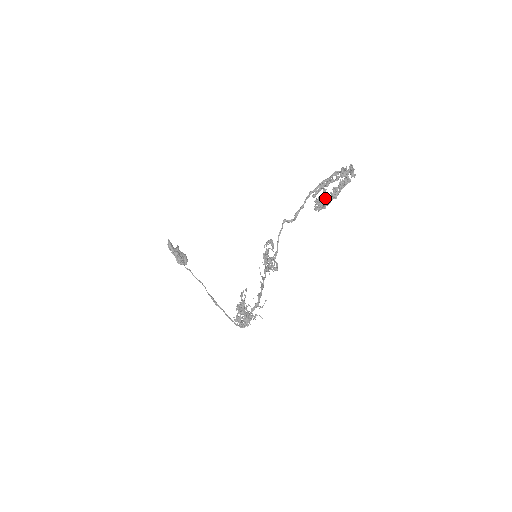
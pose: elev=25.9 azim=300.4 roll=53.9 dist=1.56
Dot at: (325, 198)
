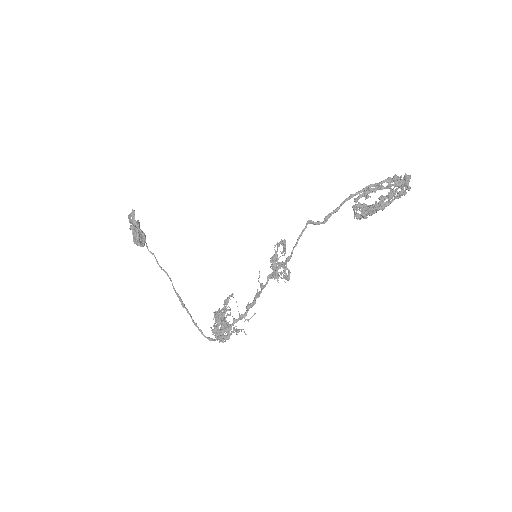
Dot at: (367, 206)
